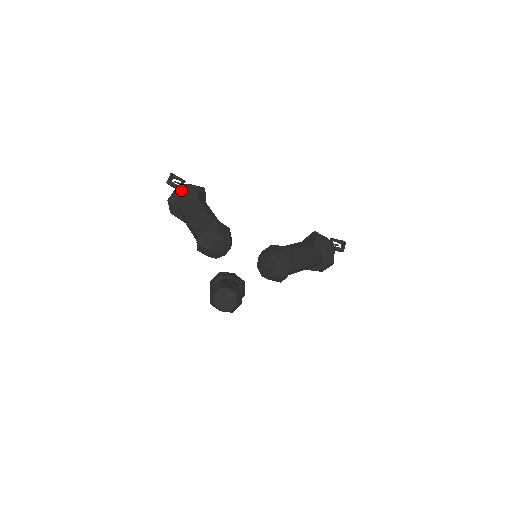
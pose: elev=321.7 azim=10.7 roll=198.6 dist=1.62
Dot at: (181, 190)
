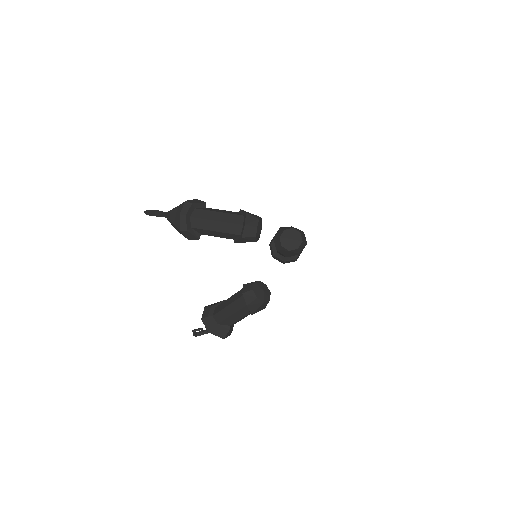
Dot at: (191, 202)
